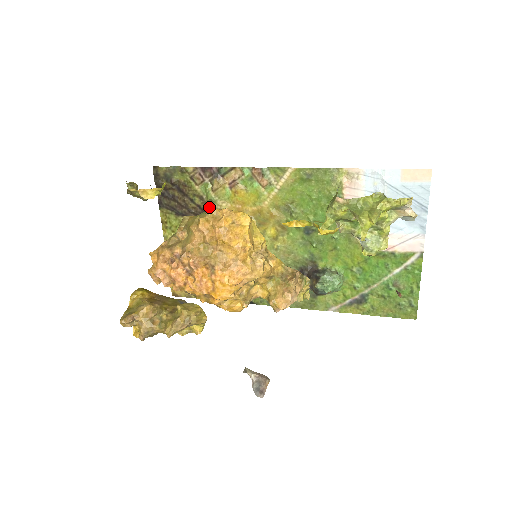
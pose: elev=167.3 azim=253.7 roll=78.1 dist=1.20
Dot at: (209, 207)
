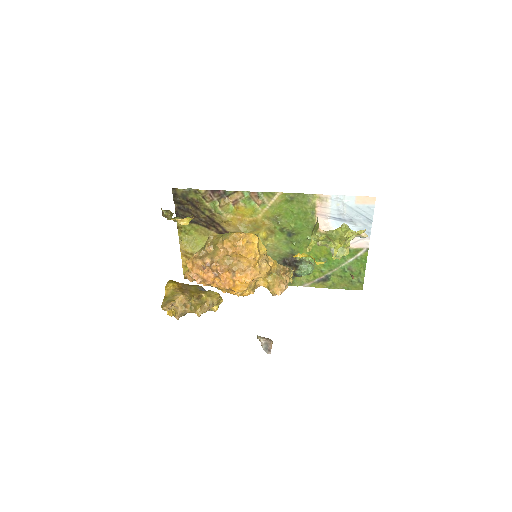
Dot at: (216, 217)
